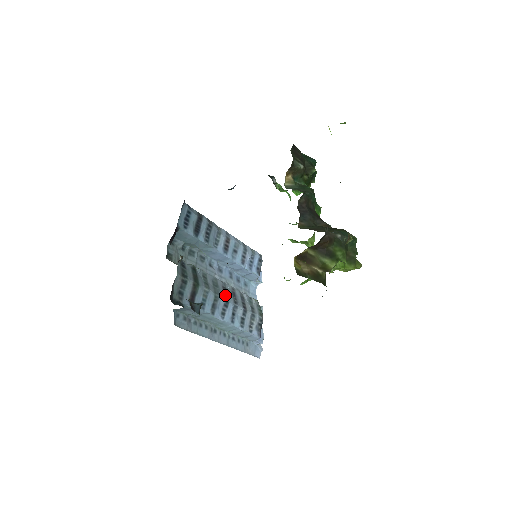
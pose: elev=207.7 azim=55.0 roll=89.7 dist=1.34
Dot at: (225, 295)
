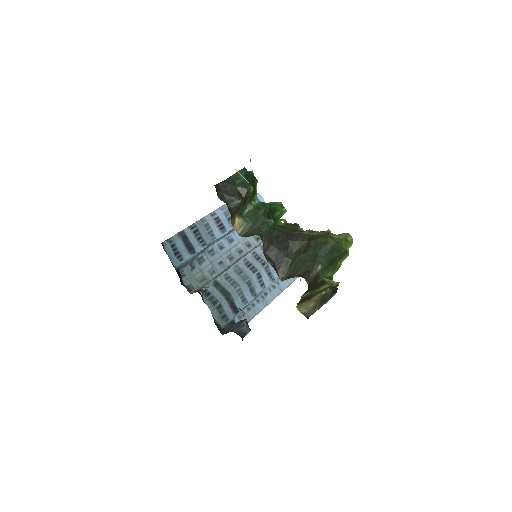
Dot at: (252, 270)
